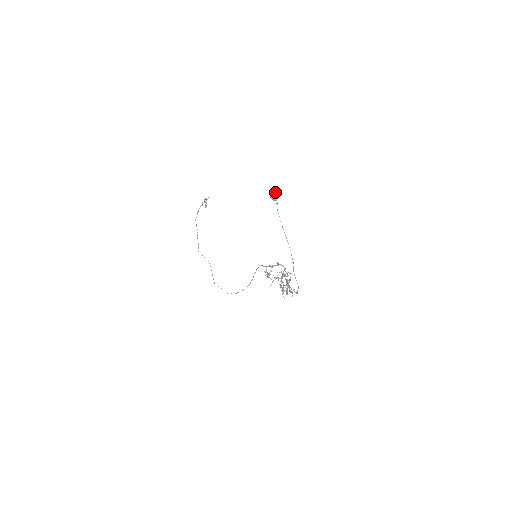
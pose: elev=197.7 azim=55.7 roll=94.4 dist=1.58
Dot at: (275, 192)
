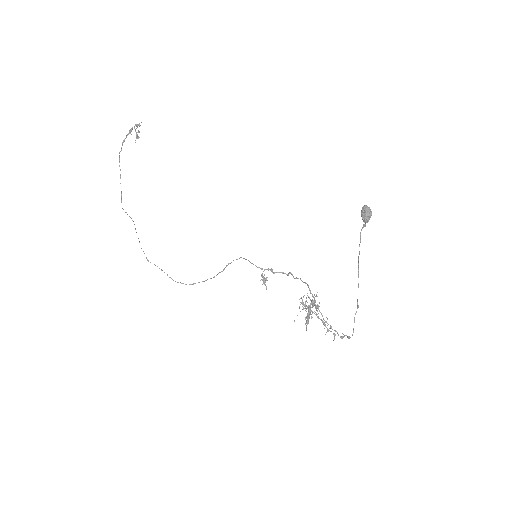
Dot at: (370, 210)
